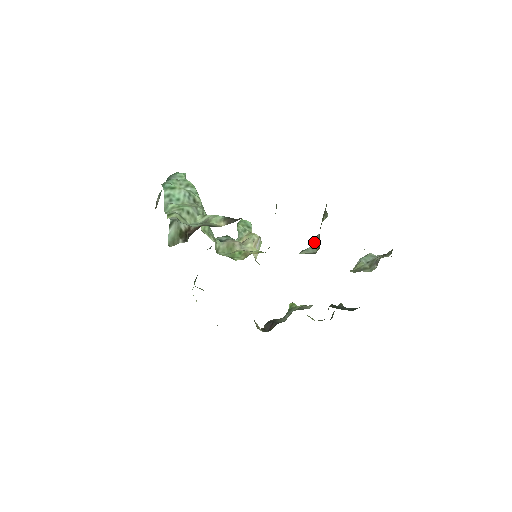
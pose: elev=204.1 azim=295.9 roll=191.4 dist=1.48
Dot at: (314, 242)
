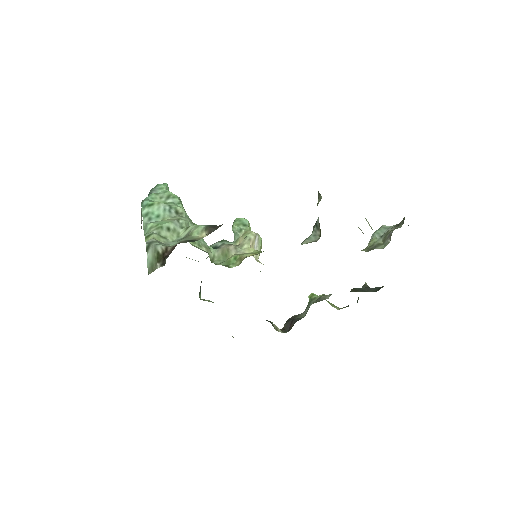
Dot at: (315, 228)
